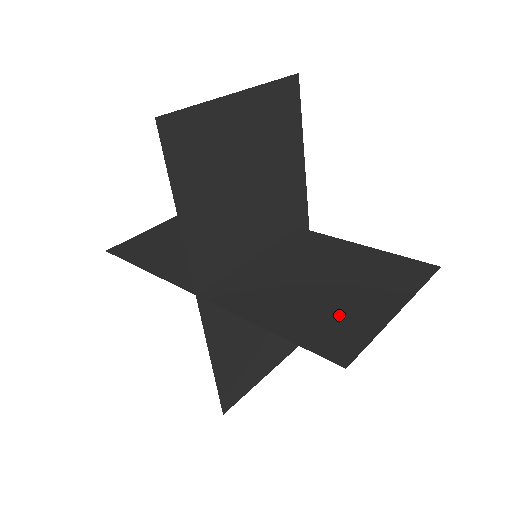
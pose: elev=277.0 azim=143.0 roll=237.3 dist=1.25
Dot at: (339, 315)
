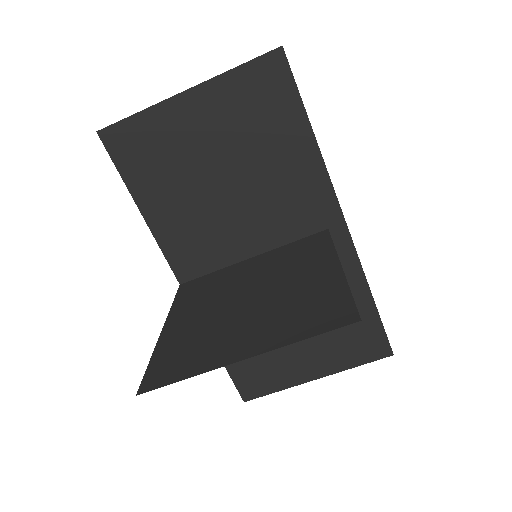
Dot at: (206, 342)
